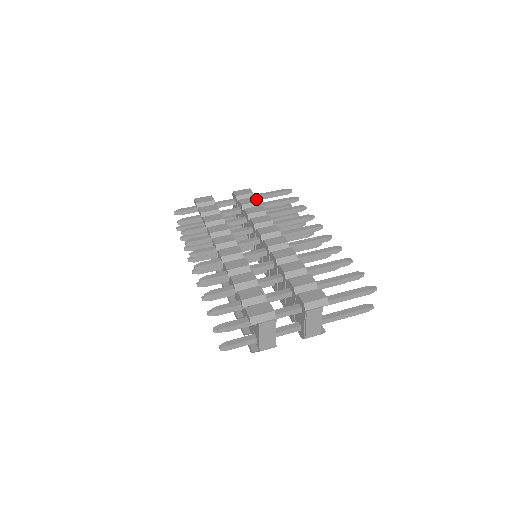
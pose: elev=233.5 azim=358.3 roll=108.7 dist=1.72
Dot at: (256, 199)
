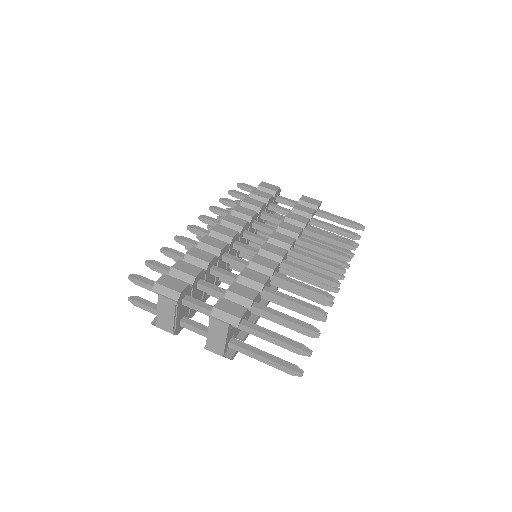
Dot at: (312, 211)
